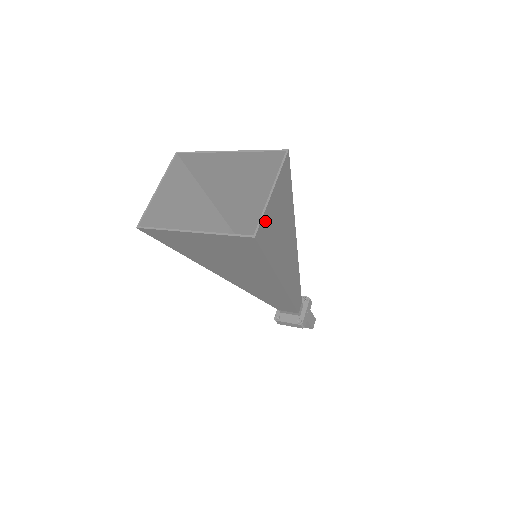
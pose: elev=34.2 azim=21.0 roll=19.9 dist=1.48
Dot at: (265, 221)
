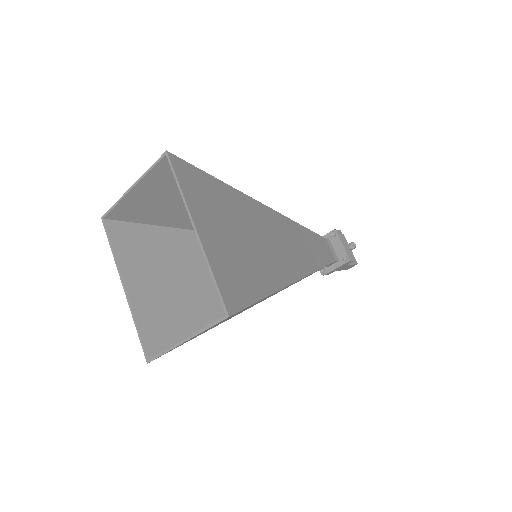
Dot at: occluded
